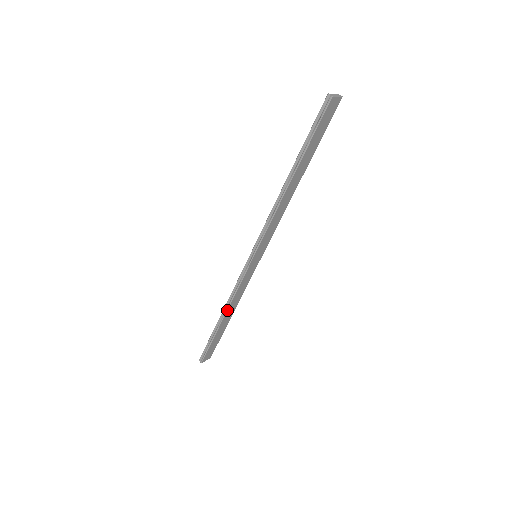
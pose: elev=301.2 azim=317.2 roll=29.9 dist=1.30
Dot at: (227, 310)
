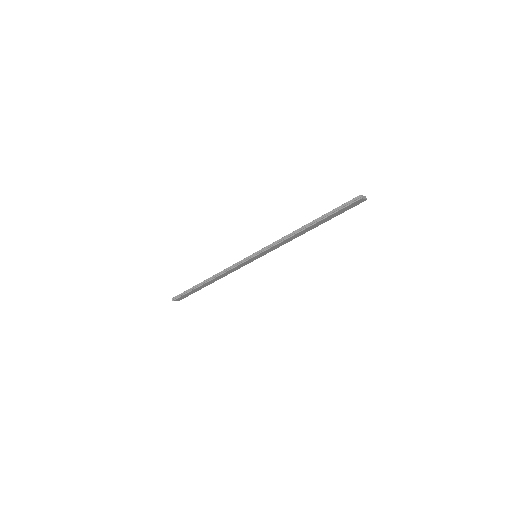
Dot at: (215, 278)
